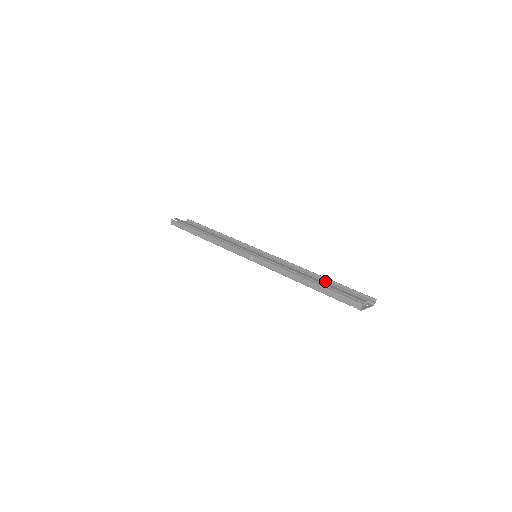
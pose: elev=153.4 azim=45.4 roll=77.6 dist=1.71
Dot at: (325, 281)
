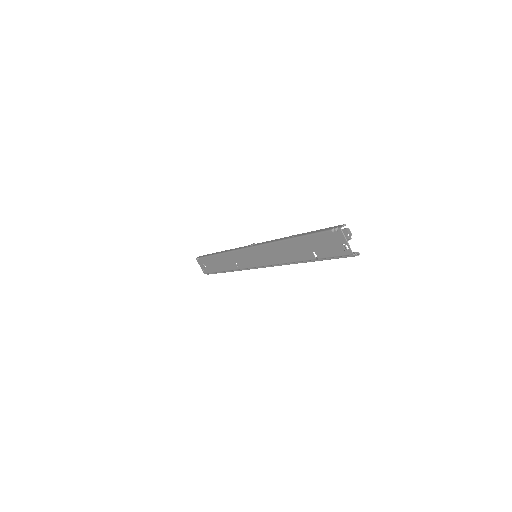
Dot at: occluded
